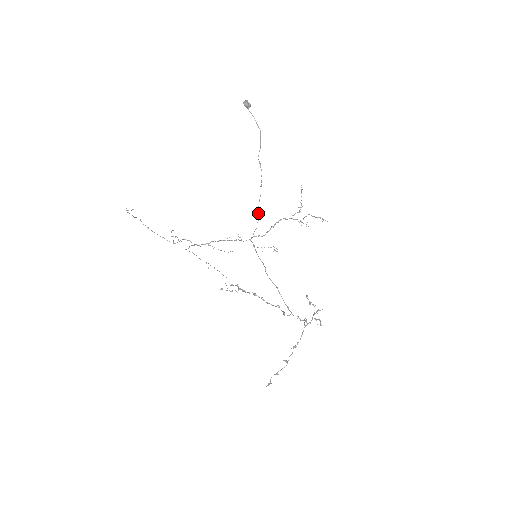
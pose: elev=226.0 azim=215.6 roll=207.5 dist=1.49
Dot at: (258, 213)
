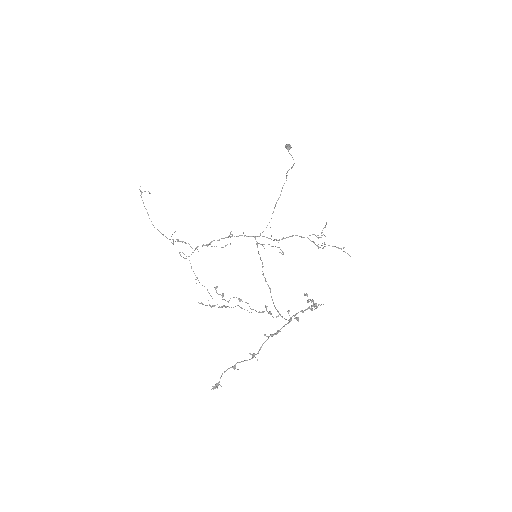
Dot at: (272, 213)
